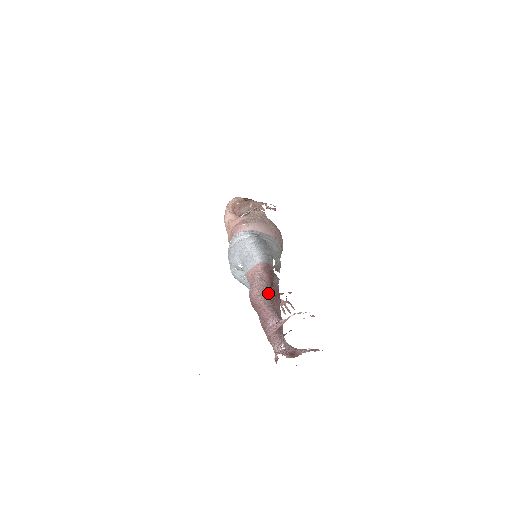
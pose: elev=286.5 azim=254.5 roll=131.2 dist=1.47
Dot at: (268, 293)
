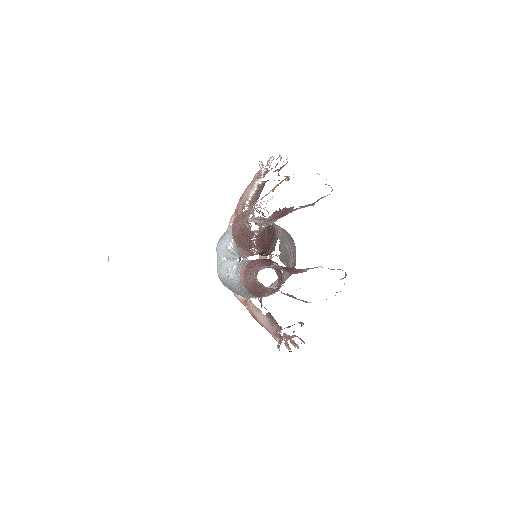
Dot at: occluded
